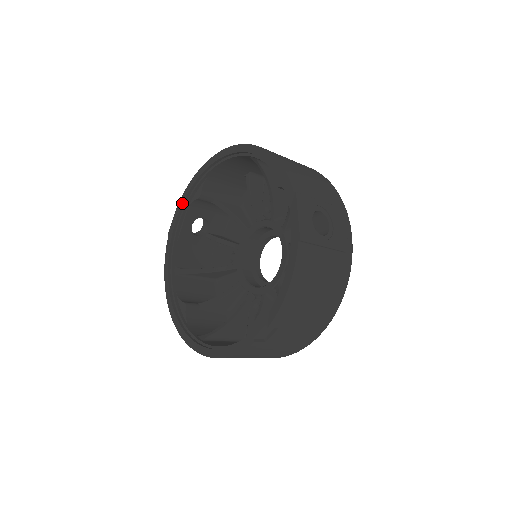
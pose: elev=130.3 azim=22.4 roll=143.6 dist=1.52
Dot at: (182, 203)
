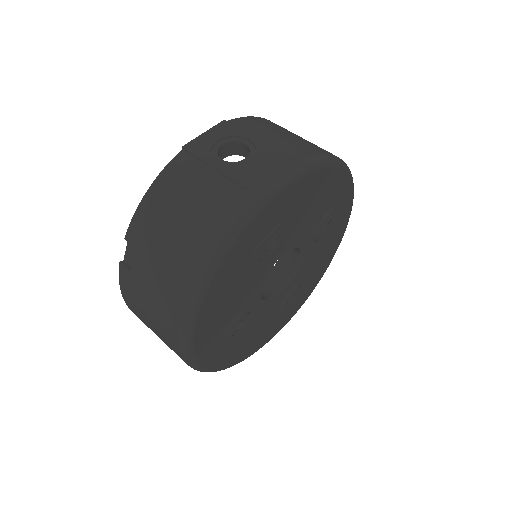
Dot at: occluded
